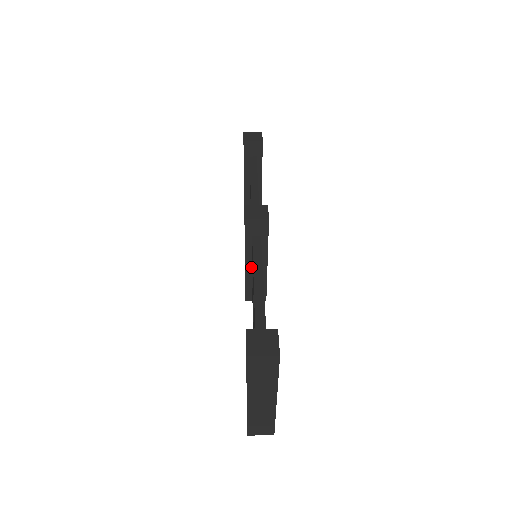
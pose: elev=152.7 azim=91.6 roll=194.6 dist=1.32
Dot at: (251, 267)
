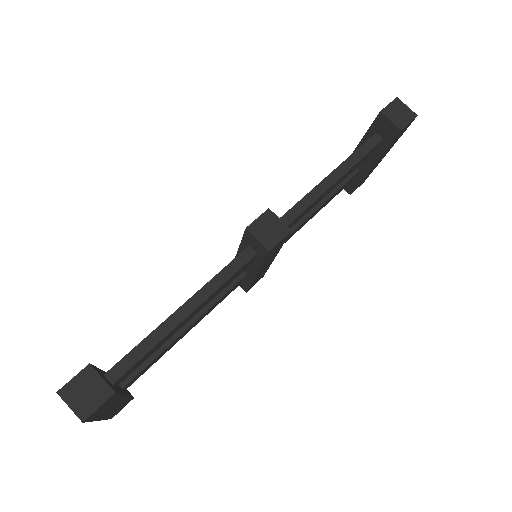
Dot at: occluded
